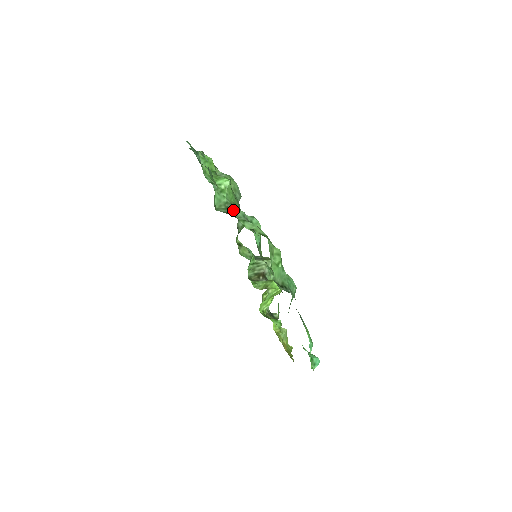
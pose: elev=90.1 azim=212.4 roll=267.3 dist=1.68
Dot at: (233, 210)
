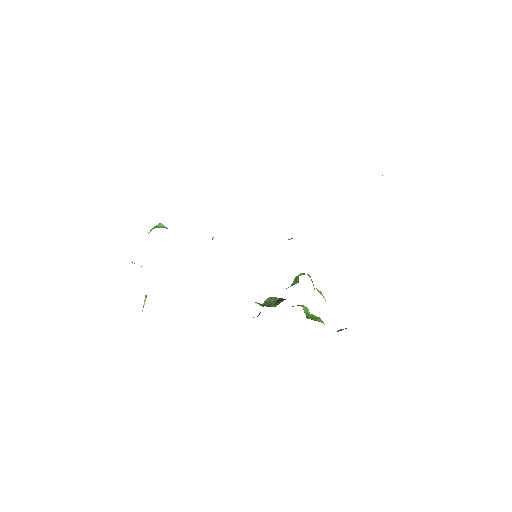
Dot at: occluded
